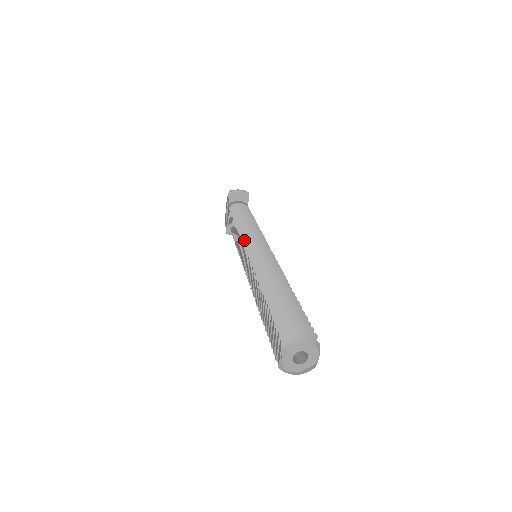
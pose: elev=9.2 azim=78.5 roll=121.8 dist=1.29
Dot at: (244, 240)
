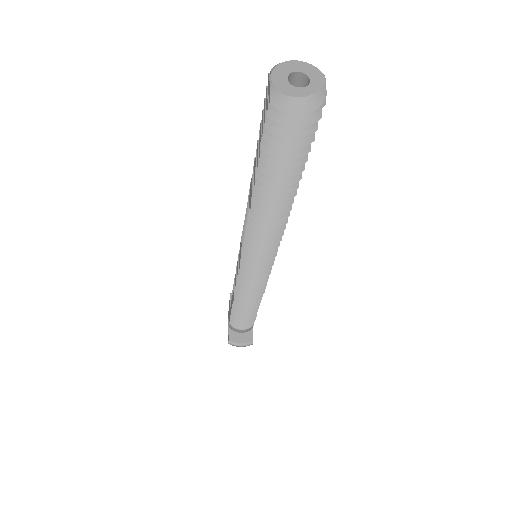
Dot at: occluded
